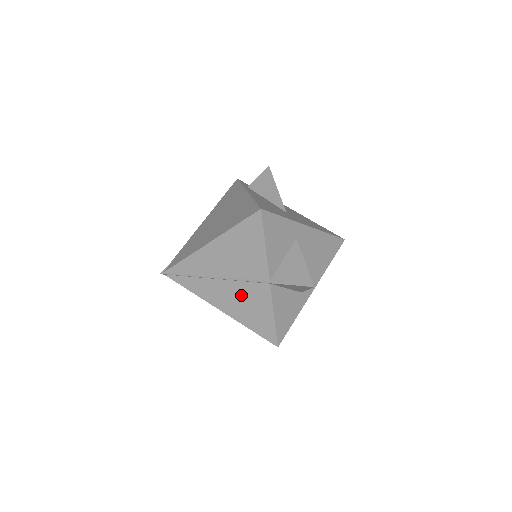
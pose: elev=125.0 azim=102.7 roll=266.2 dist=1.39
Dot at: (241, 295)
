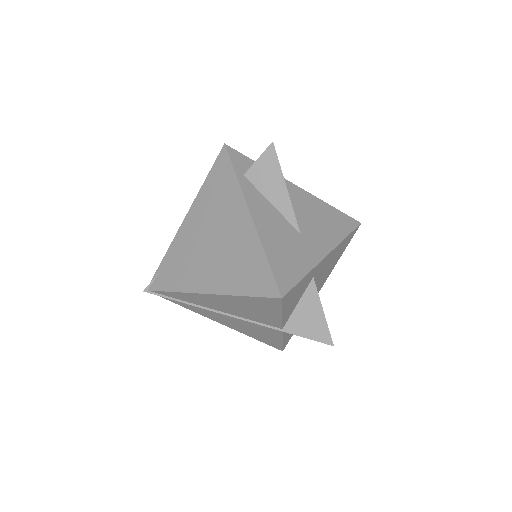
Dot at: (246, 325)
